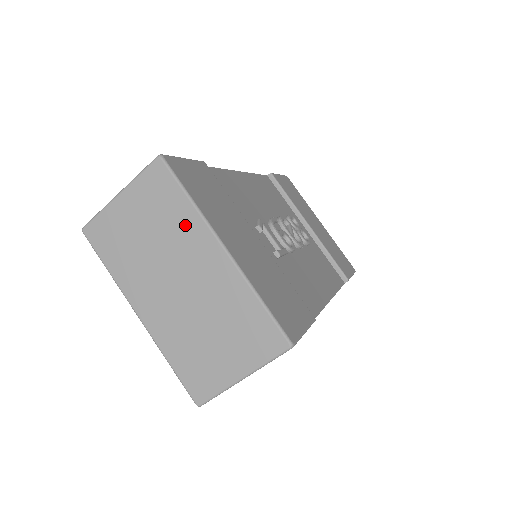
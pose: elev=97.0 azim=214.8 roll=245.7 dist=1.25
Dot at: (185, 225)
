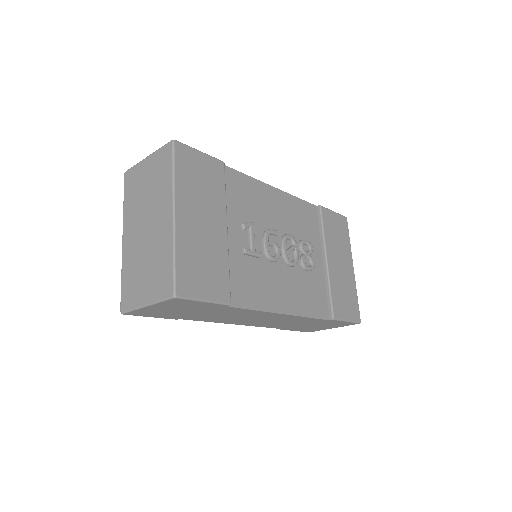
Dot at: (164, 190)
